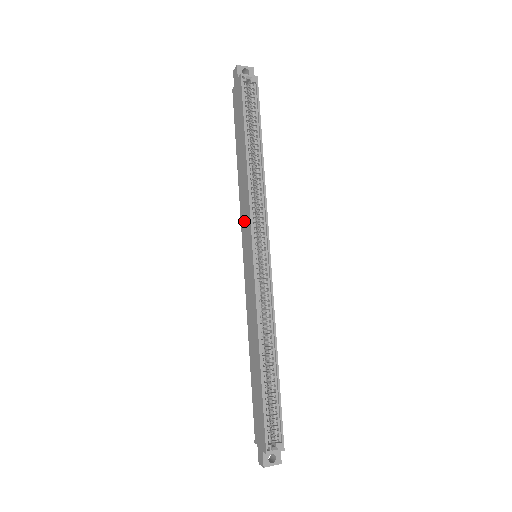
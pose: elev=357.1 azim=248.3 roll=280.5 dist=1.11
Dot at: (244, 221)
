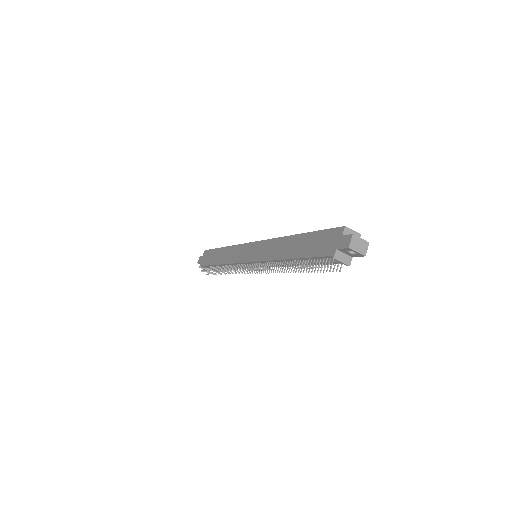
Dot at: (237, 256)
